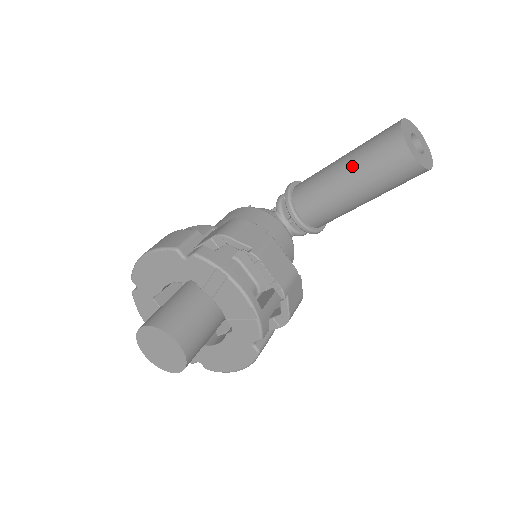
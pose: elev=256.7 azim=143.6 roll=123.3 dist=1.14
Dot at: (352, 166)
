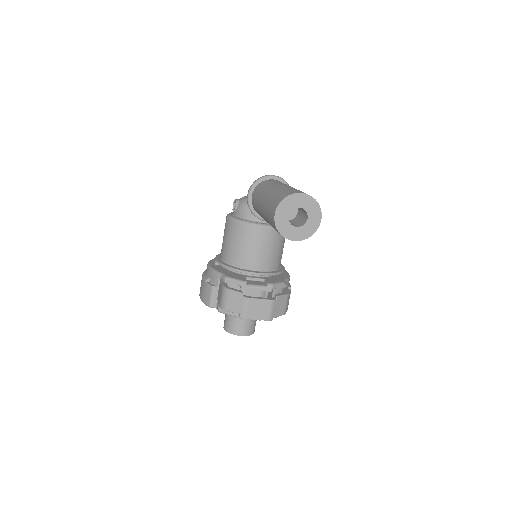
Dot at: occluded
